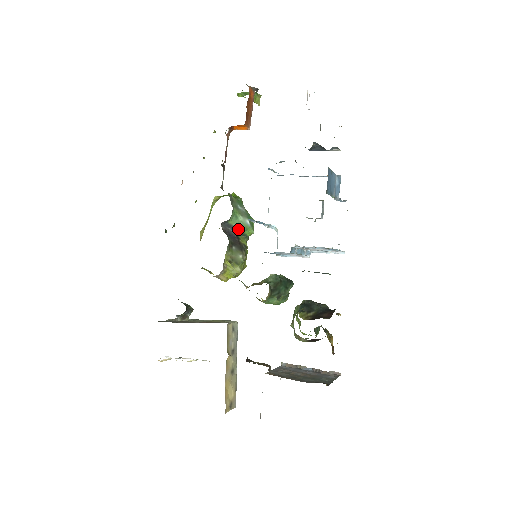
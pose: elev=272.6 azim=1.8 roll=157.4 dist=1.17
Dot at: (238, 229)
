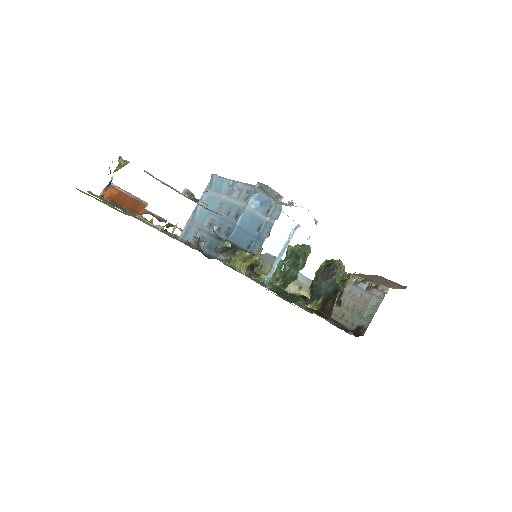
Dot at: (226, 246)
